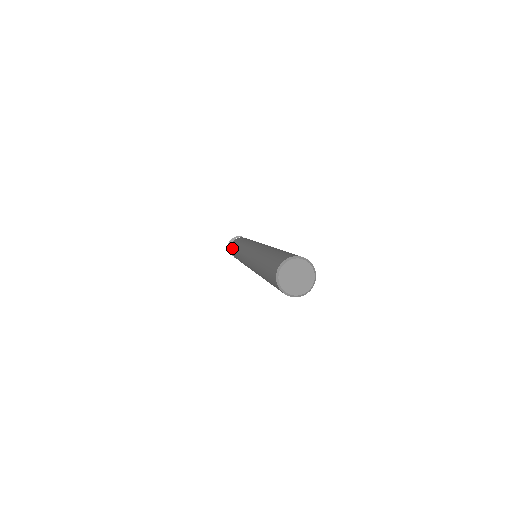
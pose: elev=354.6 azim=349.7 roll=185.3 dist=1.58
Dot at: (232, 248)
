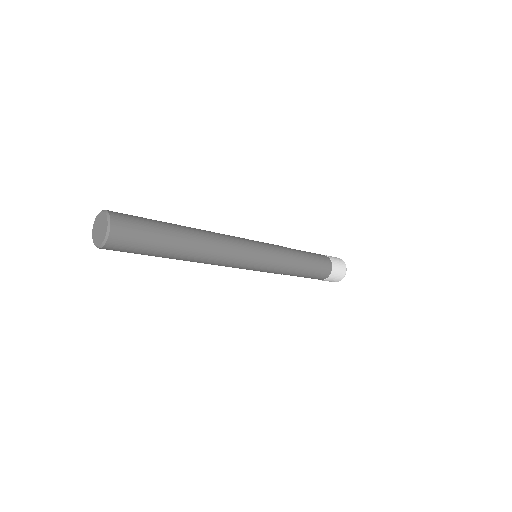
Dot at: occluded
